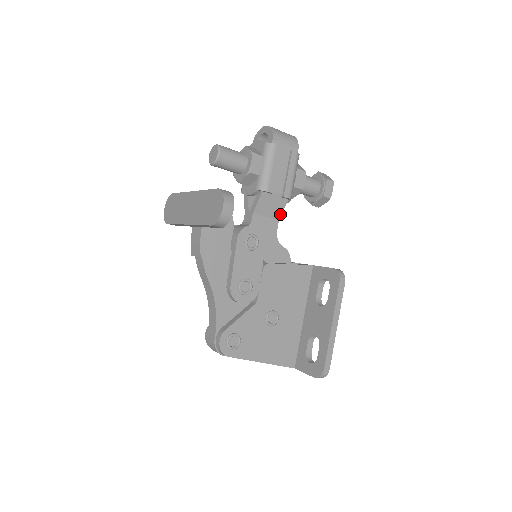
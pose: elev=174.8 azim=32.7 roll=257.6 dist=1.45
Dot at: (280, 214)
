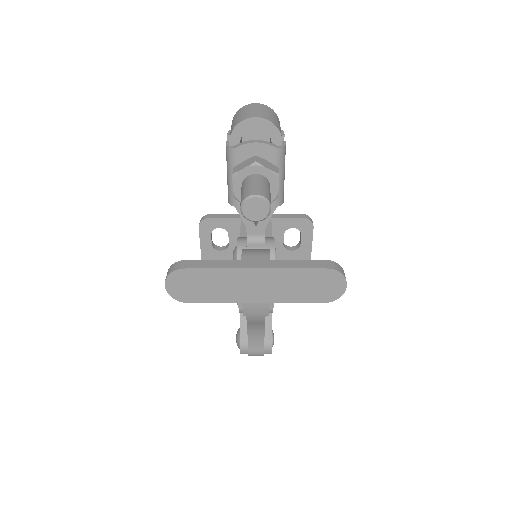
Dot at: occluded
